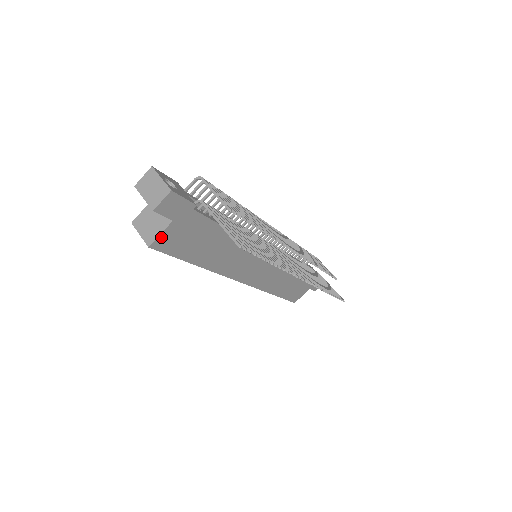
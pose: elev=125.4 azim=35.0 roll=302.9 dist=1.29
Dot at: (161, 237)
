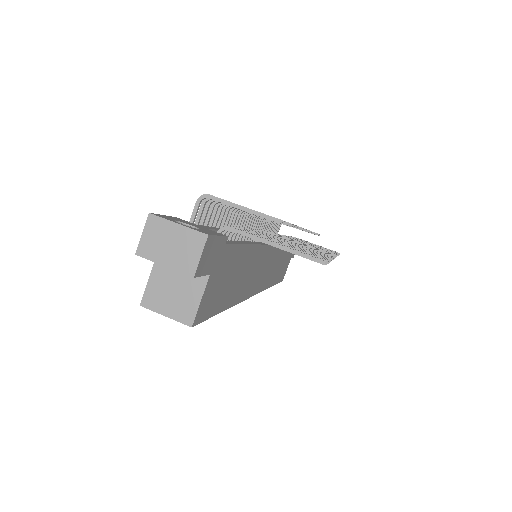
Dot at: (201, 304)
